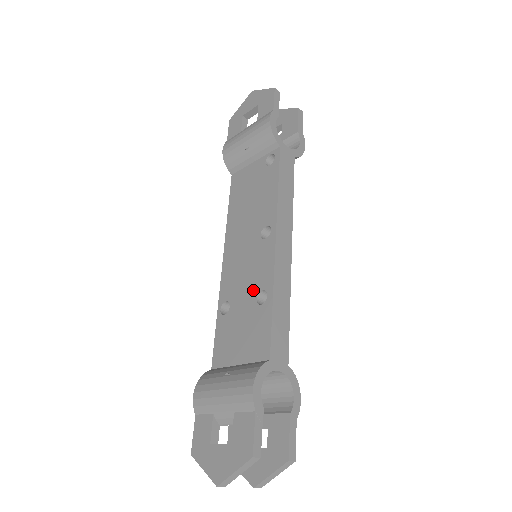
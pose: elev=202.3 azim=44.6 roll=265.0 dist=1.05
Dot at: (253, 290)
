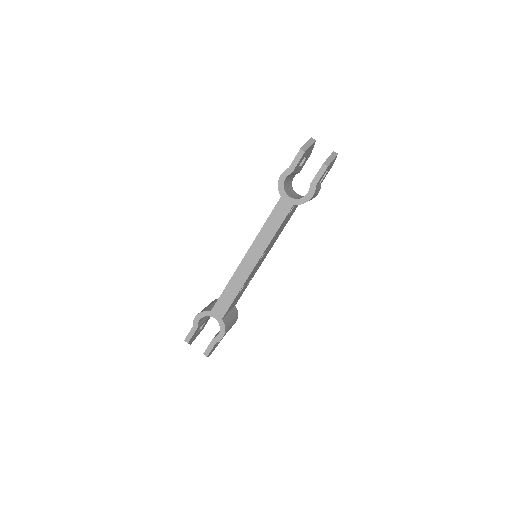
Dot at: occluded
